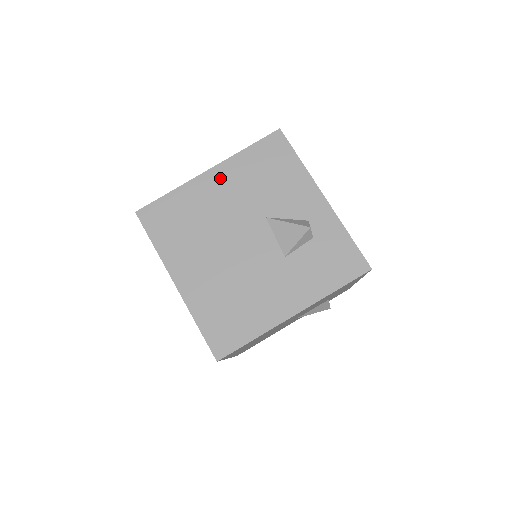
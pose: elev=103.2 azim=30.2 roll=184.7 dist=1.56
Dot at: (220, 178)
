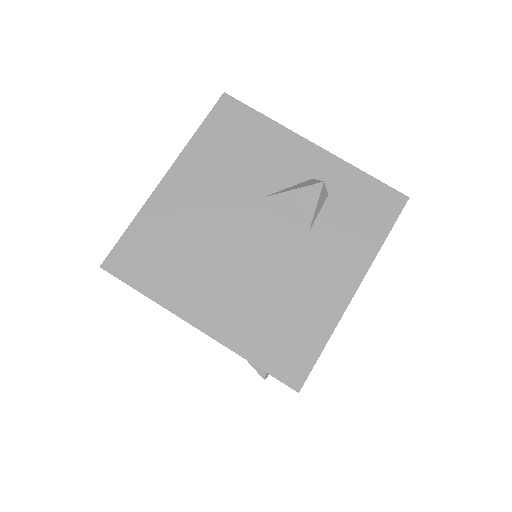
Dot at: (185, 178)
